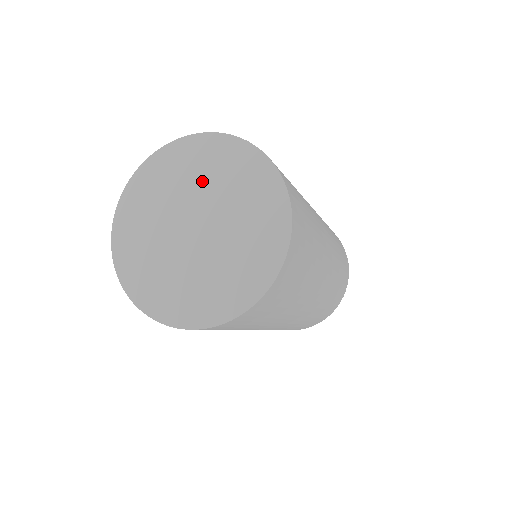
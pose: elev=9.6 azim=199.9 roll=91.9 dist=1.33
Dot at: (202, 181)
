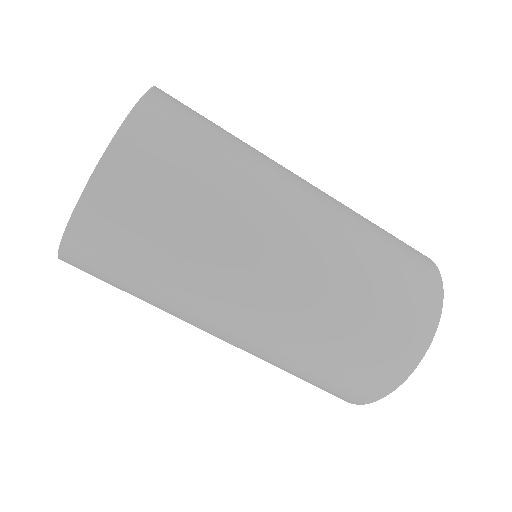
Dot at: occluded
